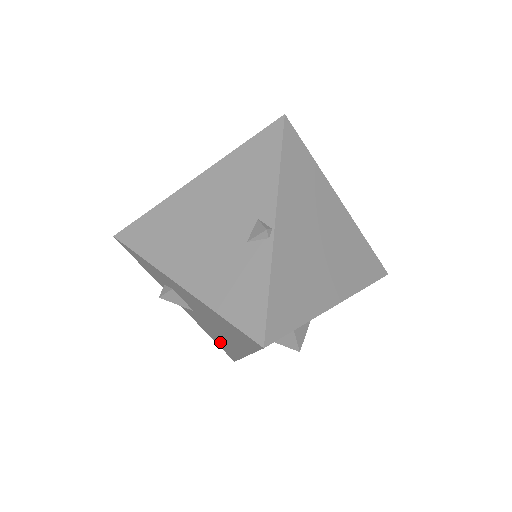
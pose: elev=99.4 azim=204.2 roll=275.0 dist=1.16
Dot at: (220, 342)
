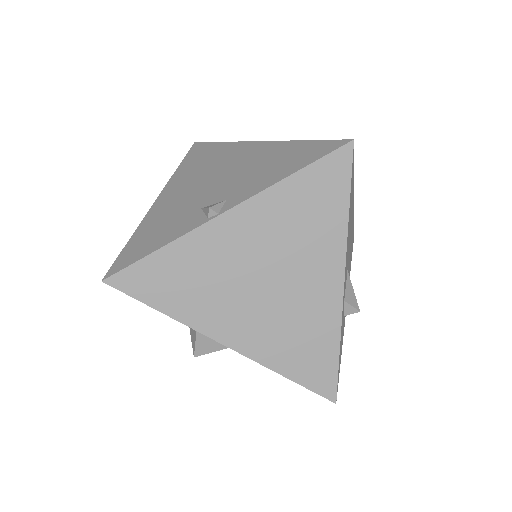
Dot at: occluded
